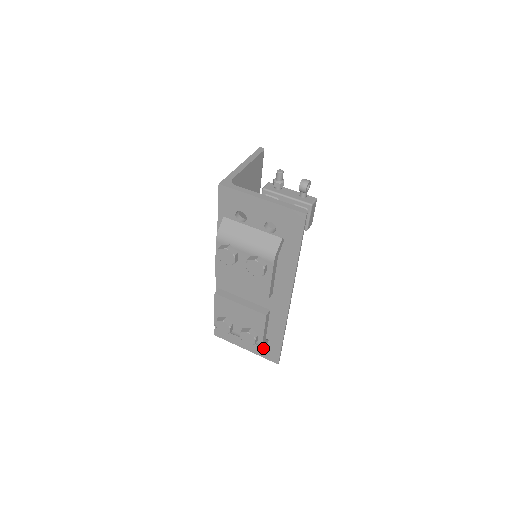
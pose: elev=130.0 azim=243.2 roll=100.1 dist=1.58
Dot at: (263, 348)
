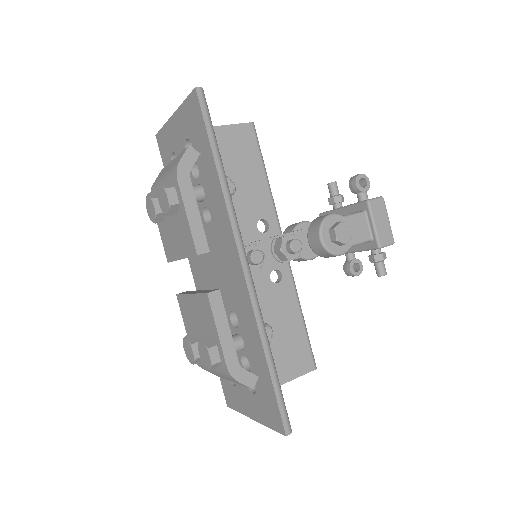
Dot at: (262, 403)
